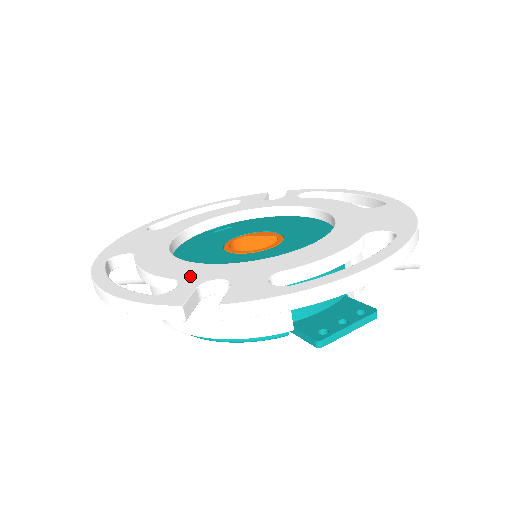
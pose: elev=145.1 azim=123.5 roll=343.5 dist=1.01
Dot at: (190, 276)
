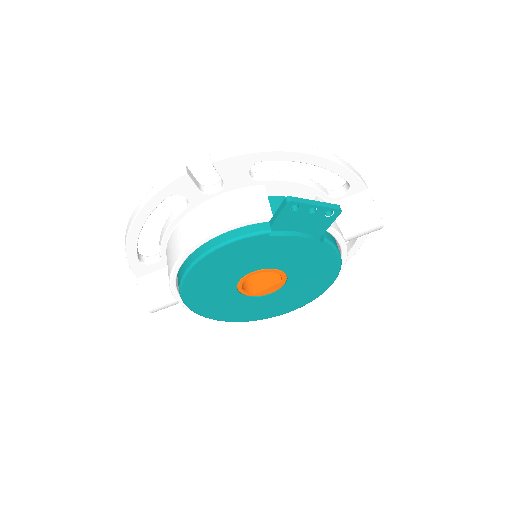
Dot at: occluded
